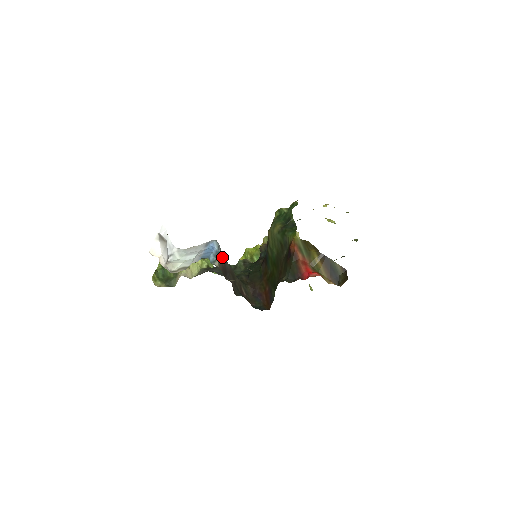
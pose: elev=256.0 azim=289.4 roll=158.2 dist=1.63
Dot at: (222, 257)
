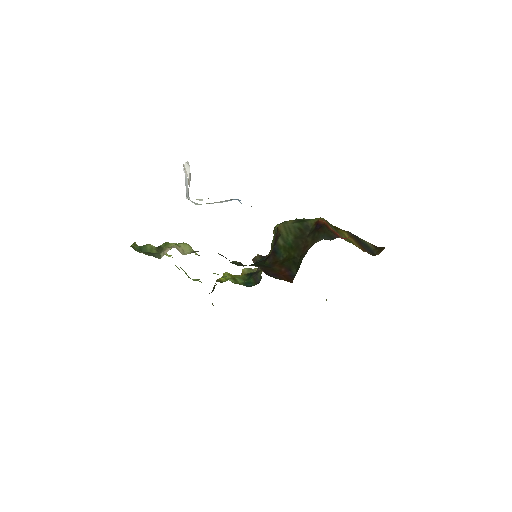
Dot at: occluded
